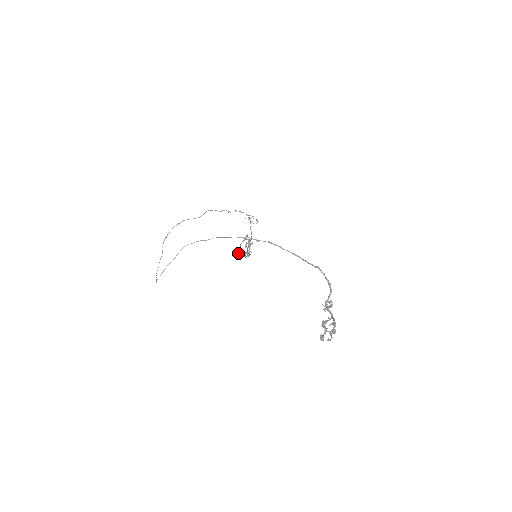
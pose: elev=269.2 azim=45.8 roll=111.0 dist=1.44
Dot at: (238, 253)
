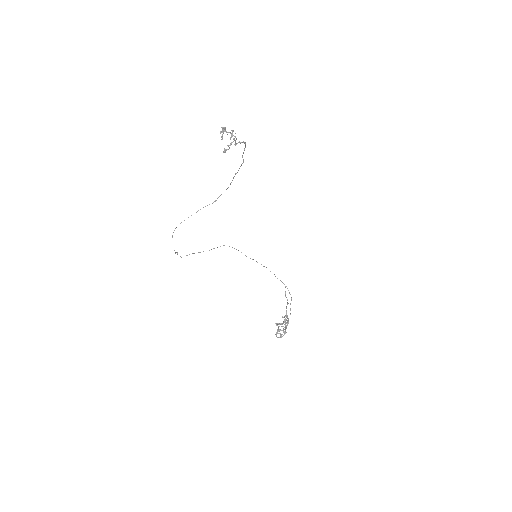
Dot at: occluded
